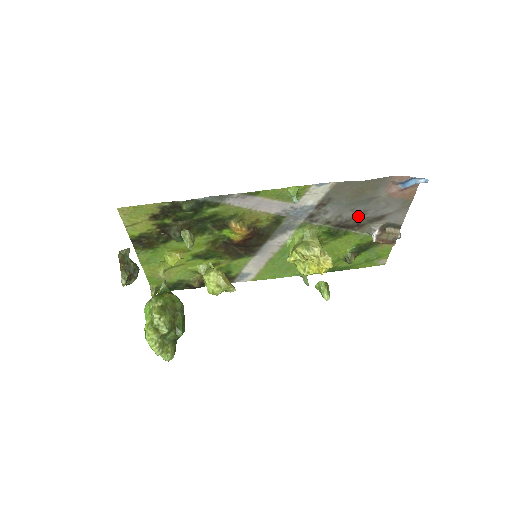
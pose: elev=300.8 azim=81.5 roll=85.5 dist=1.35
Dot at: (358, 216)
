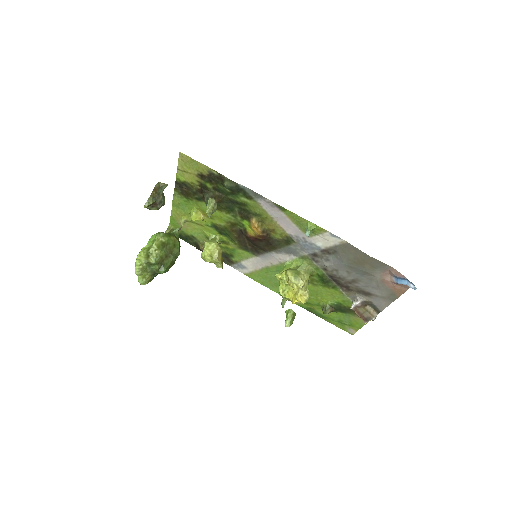
Dot at: (351, 280)
